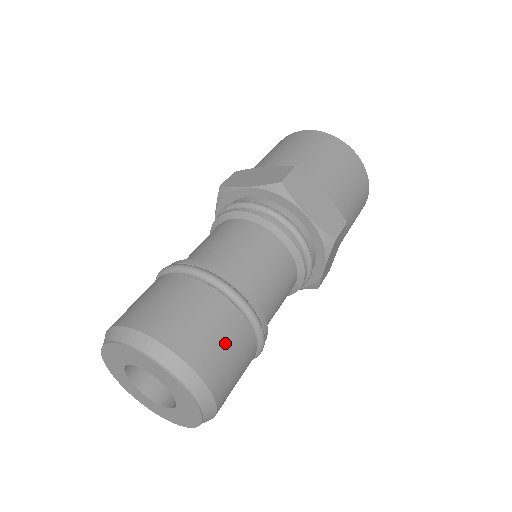
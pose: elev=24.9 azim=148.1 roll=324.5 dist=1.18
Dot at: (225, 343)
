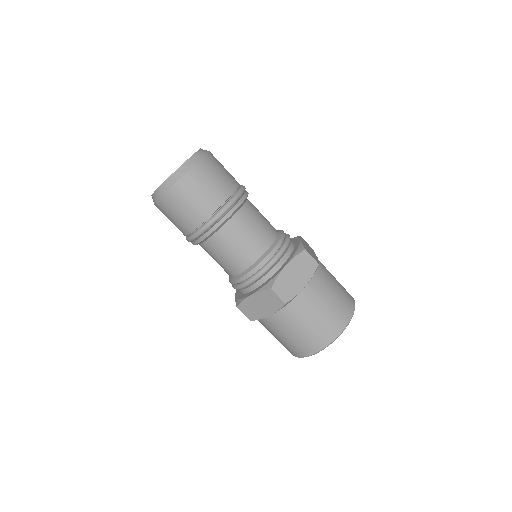
Dot at: (224, 172)
